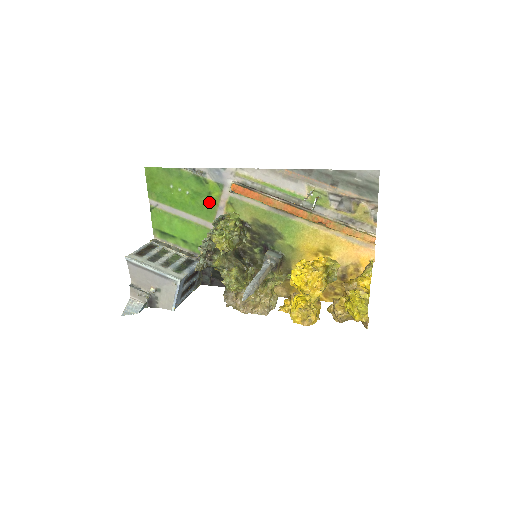
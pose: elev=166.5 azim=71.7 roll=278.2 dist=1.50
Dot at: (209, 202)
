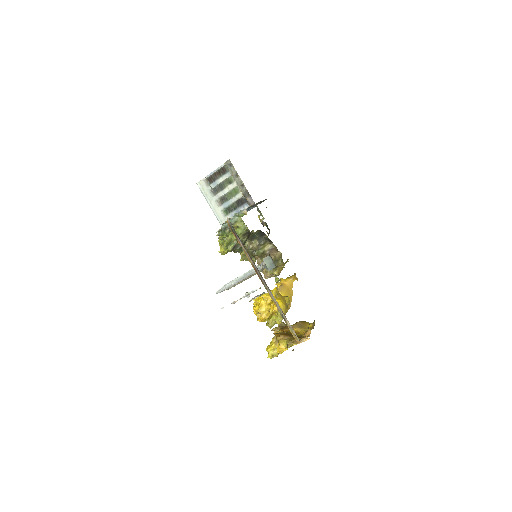
Dot at: occluded
